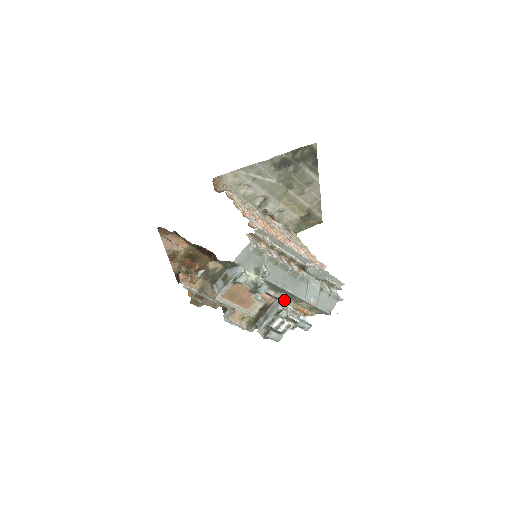
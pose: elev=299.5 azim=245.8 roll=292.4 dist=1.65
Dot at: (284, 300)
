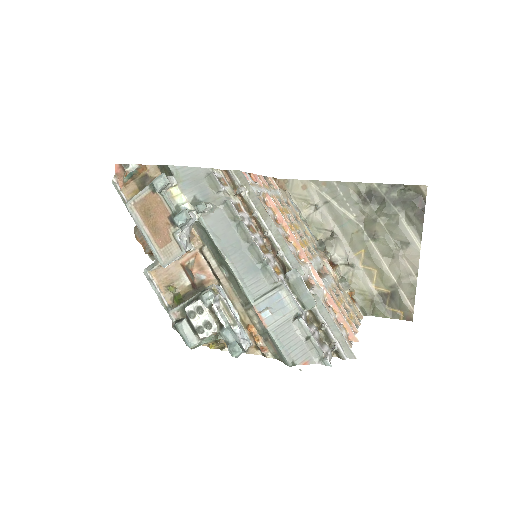
Dot at: (229, 291)
